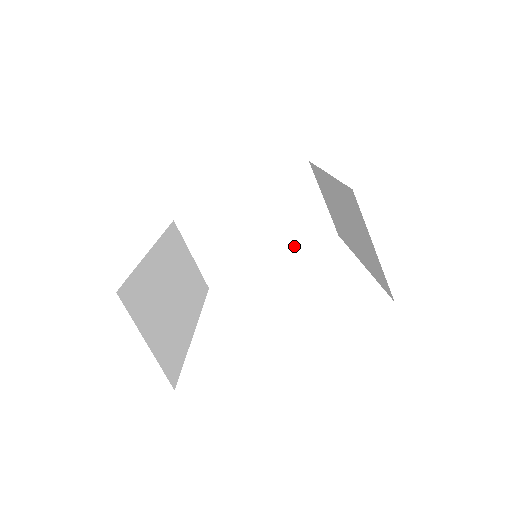
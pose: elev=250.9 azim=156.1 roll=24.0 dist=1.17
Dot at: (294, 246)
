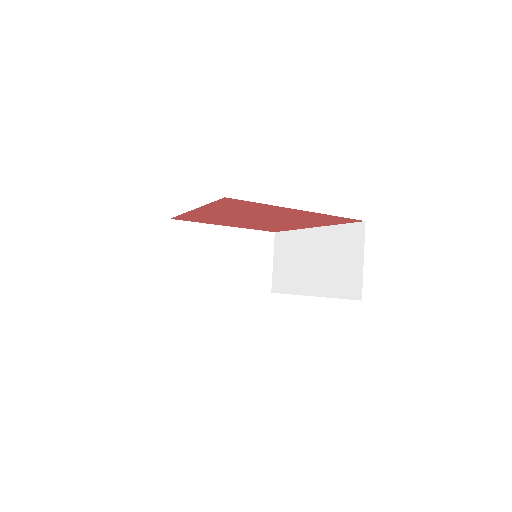
Dot at: (241, 285)
